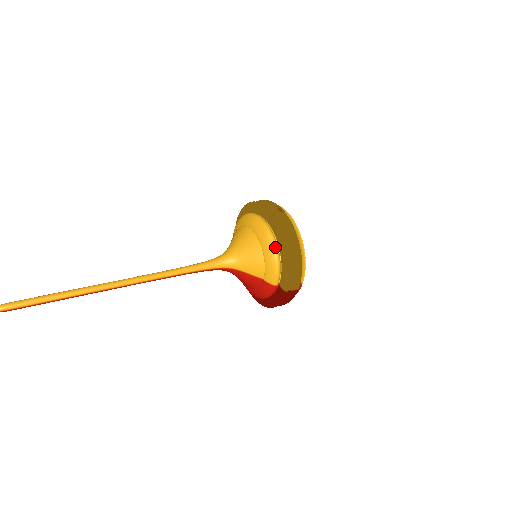
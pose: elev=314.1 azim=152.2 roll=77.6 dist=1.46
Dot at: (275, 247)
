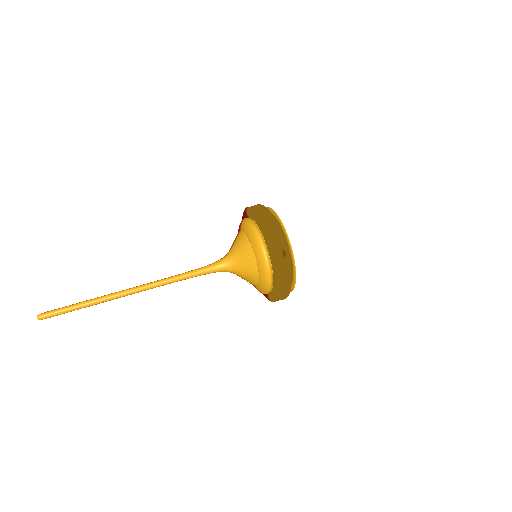
Dot at: (270, 282)
